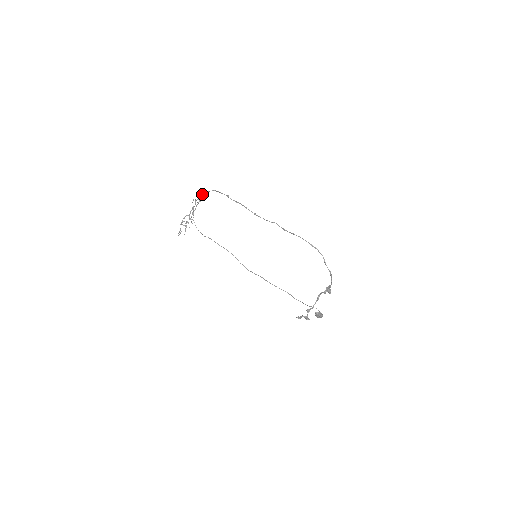
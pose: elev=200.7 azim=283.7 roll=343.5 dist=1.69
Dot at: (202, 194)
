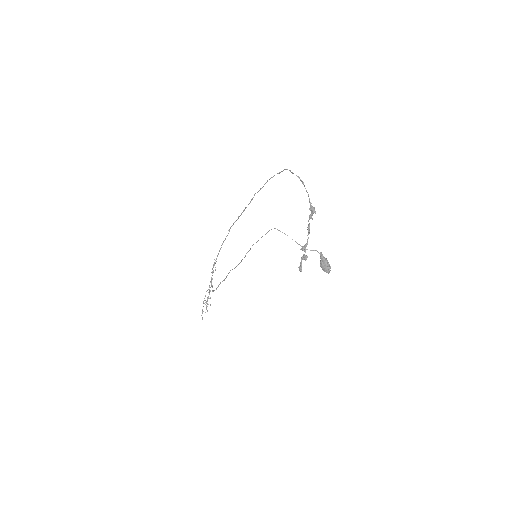
Dot at: (216, 261)
